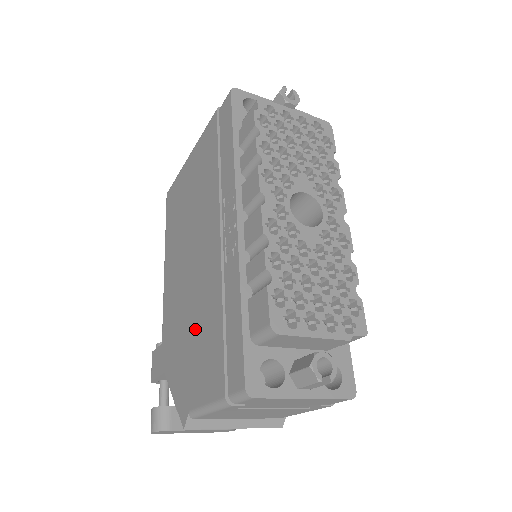
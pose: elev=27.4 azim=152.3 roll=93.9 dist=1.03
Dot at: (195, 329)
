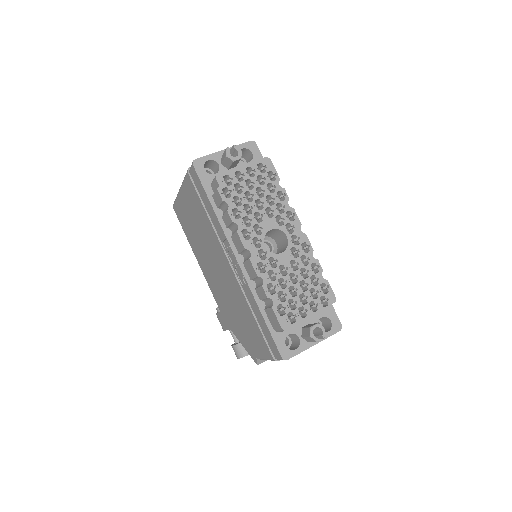
Dot at: (240, 315)
